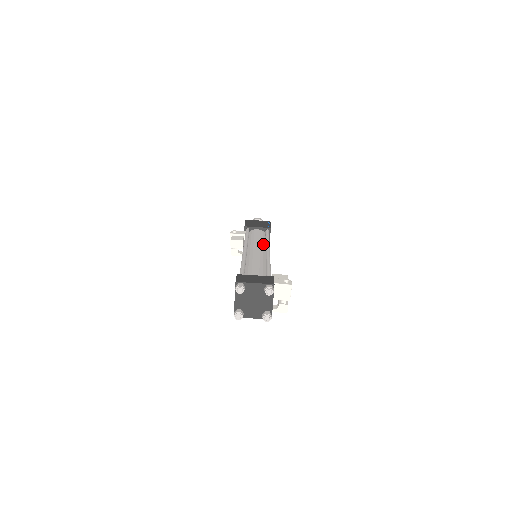
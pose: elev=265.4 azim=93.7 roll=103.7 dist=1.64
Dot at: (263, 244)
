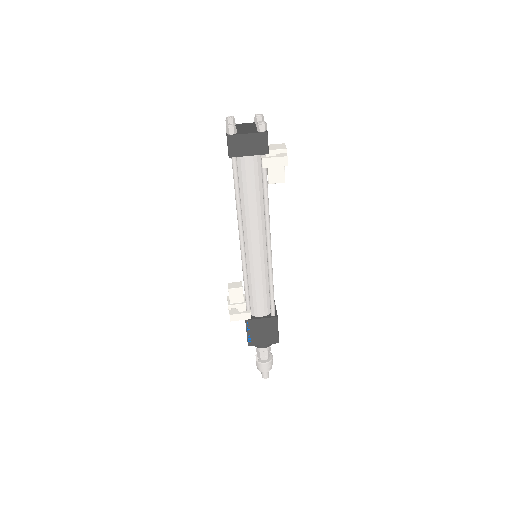
Dot at: occluded
